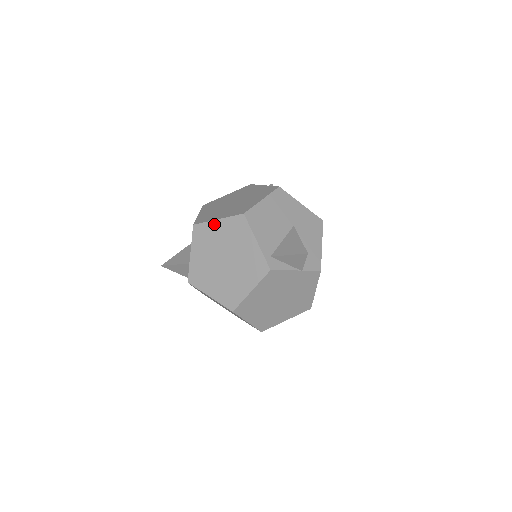
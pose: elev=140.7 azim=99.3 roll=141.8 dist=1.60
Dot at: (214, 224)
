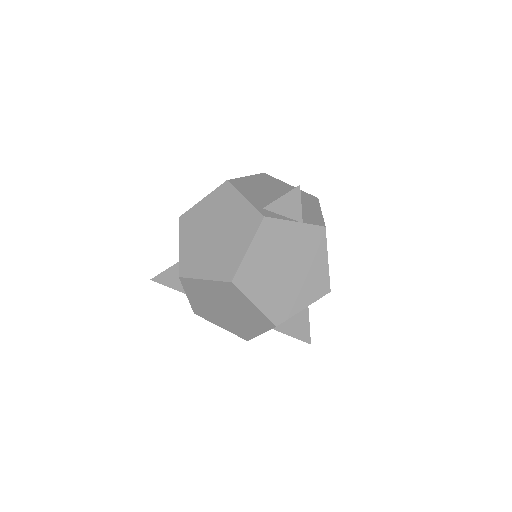
Dot at: (199, 205)
